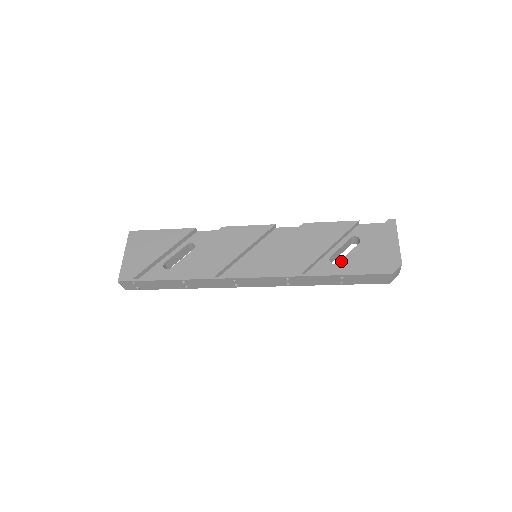
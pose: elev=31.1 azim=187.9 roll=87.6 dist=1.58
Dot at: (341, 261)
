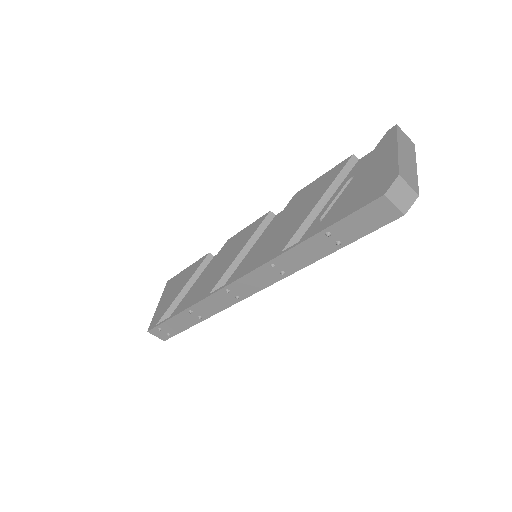
Dot at: occluded
